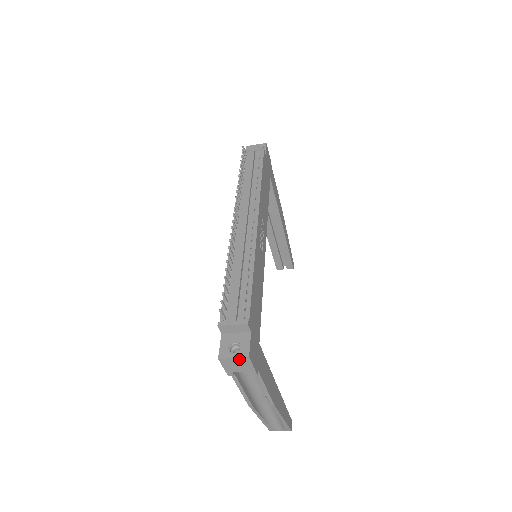
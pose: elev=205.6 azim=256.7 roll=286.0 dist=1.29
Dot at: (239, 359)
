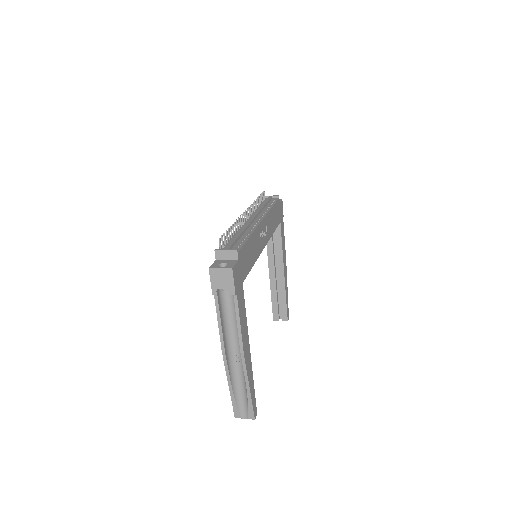
Dot at: (224, 270)
